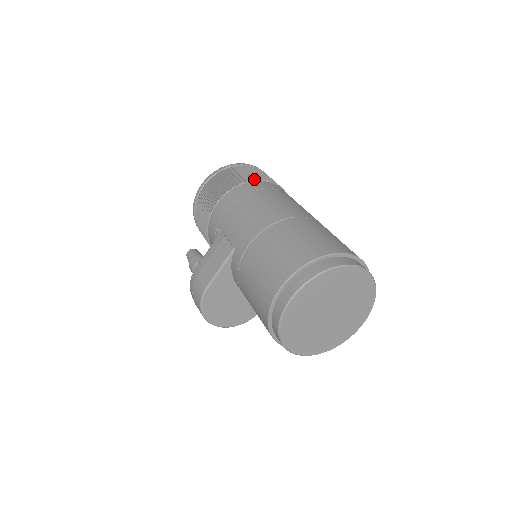
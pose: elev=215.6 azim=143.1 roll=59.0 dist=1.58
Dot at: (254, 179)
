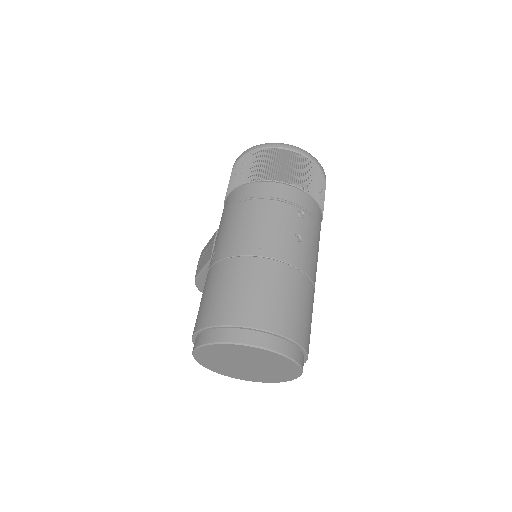
Dot at: (266, 178)
